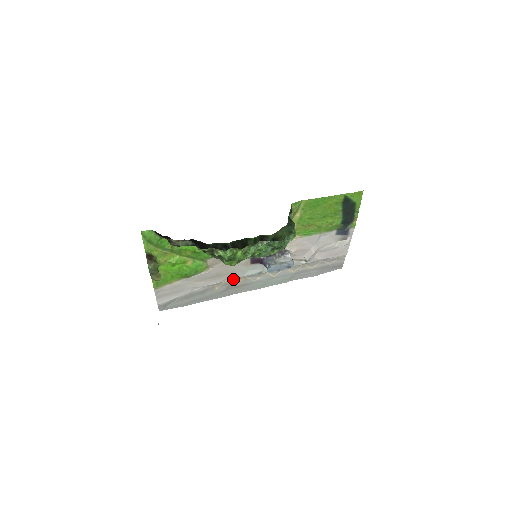
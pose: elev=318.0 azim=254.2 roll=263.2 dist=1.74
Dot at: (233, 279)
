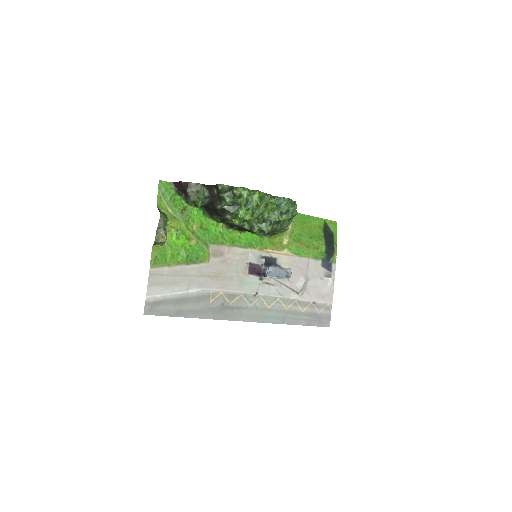
Dot at: (229, 292)
